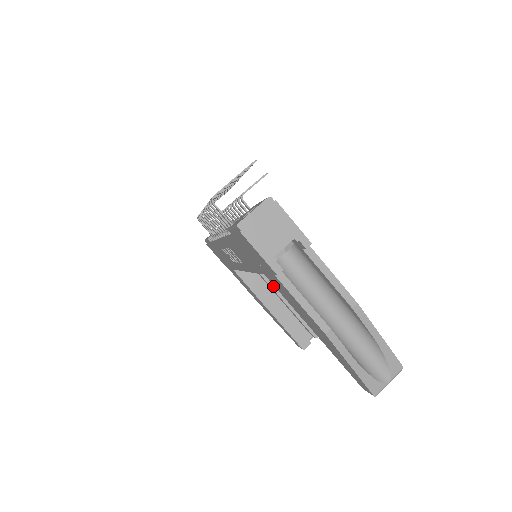
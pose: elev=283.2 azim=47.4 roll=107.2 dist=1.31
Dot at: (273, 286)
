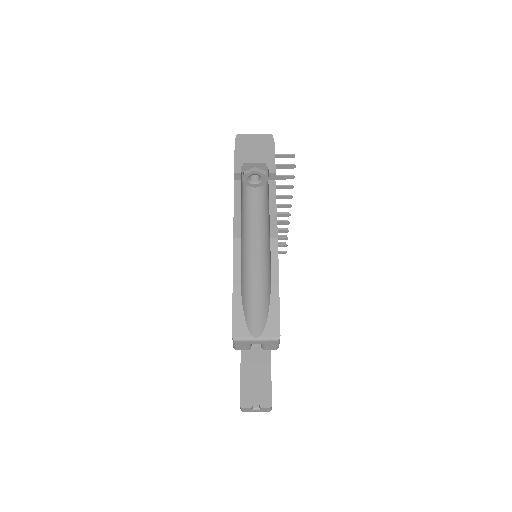
Dot at: occluded
